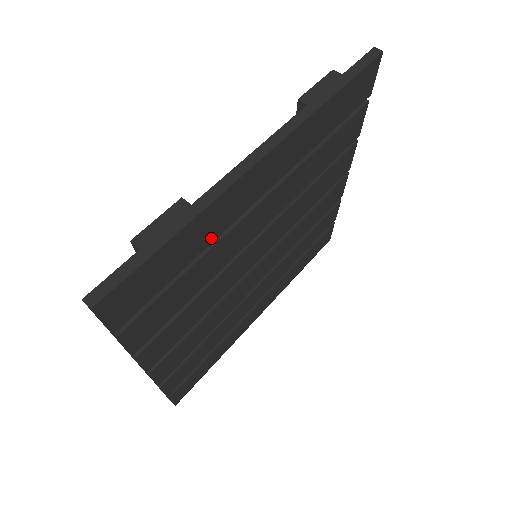
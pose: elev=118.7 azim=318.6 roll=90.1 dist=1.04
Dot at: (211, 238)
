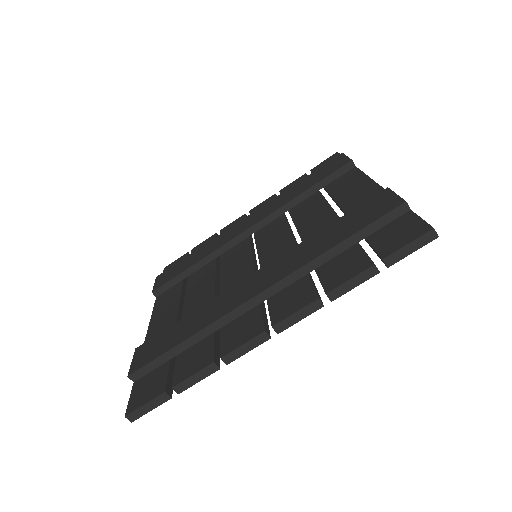
Dot at: occluded
